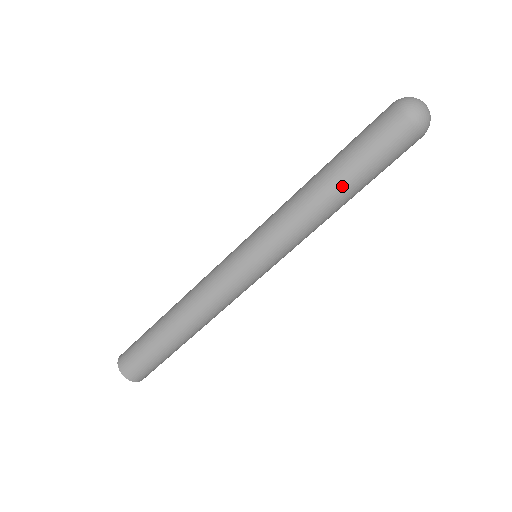
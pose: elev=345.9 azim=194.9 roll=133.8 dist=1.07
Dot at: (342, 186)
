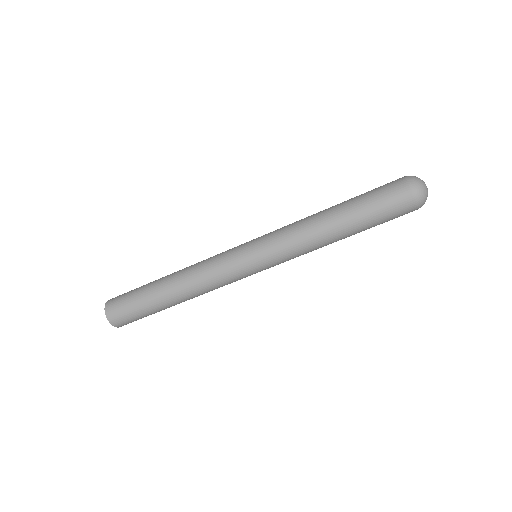
Dot at: (344, 223)
